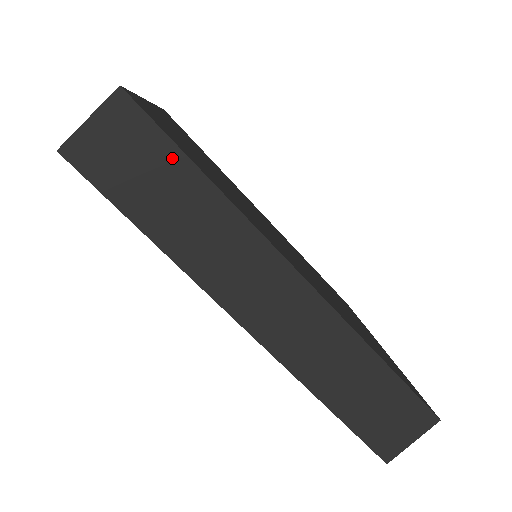
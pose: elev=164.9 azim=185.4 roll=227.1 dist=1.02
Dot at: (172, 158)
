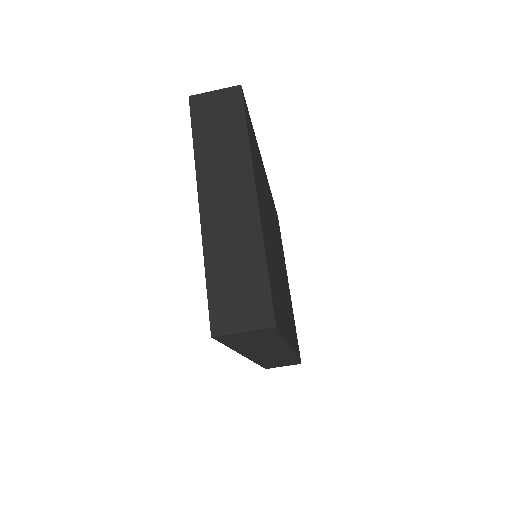
Dot at: (274, 337)
